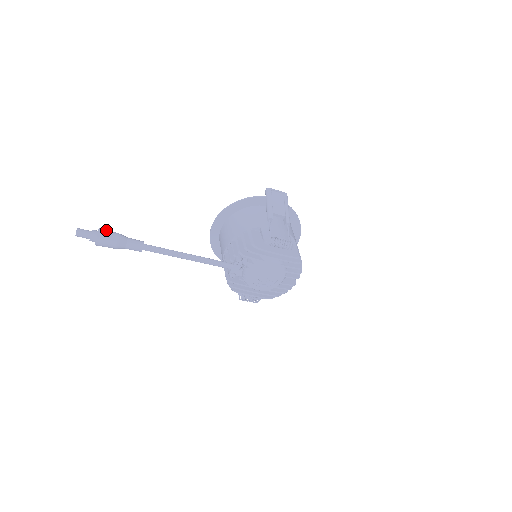
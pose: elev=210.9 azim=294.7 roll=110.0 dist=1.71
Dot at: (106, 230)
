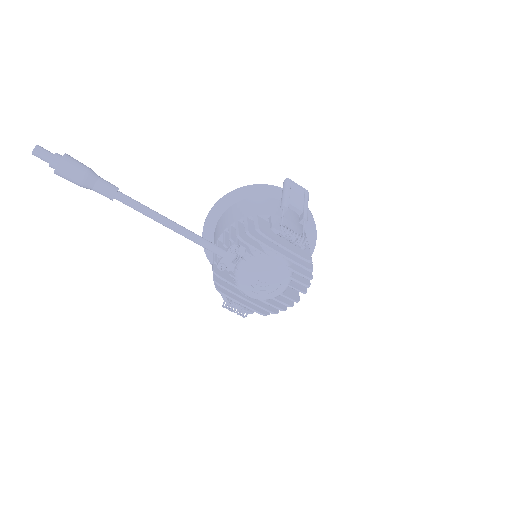
Dot at: occluded
